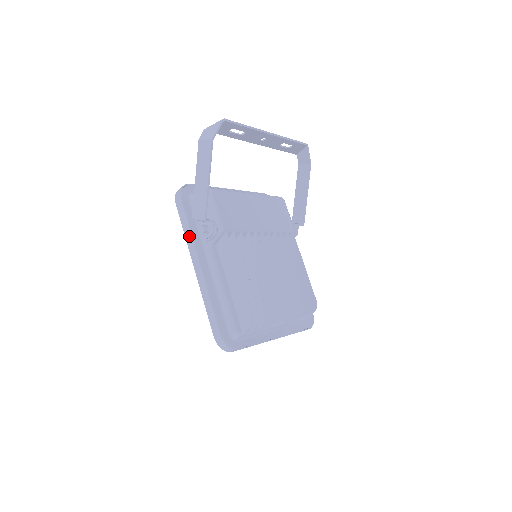
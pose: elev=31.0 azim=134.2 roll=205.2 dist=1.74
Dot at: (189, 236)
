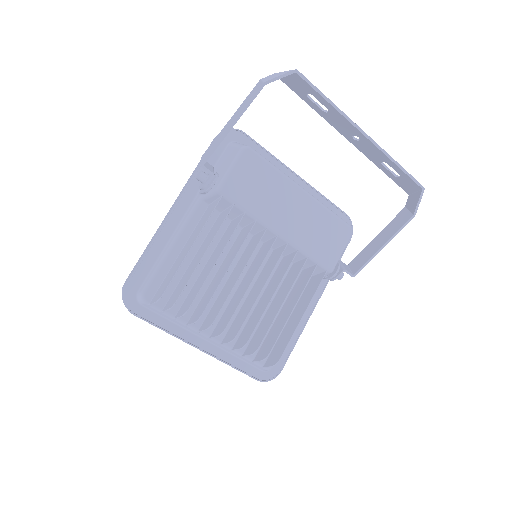
Dot at: (192, 176)
